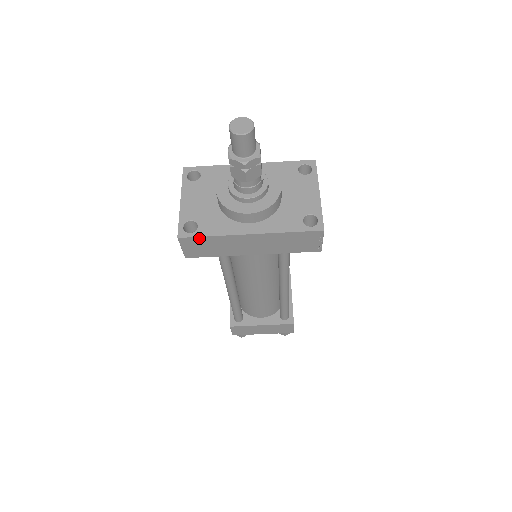
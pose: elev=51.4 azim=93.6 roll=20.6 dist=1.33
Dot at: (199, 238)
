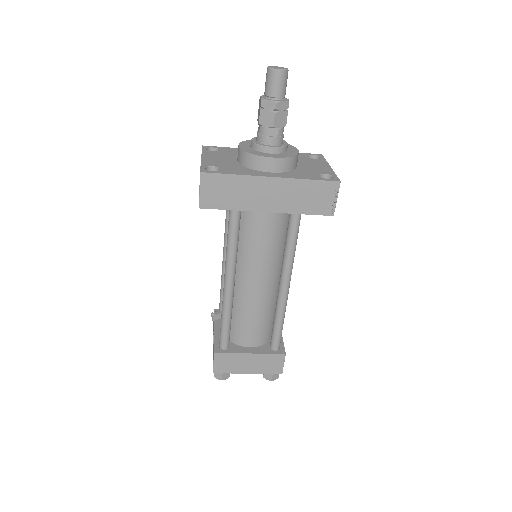
Dot at: (221, 176)
